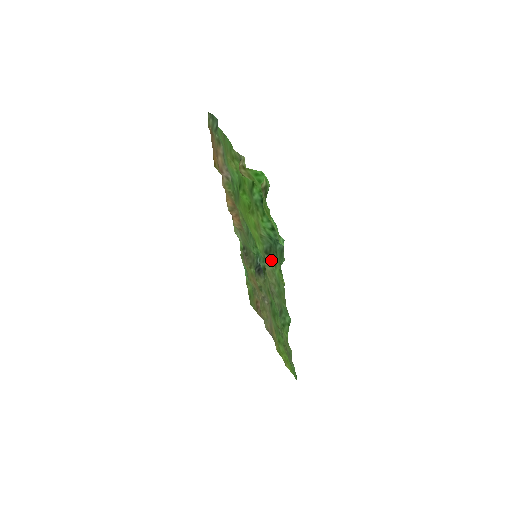
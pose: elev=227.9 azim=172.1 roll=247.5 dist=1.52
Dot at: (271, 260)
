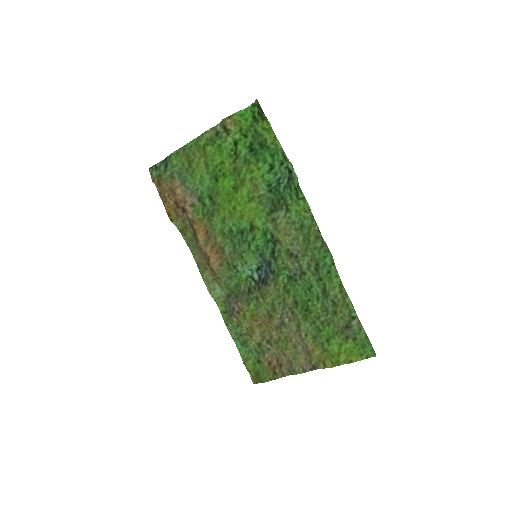
Dot at: (281, 212)
